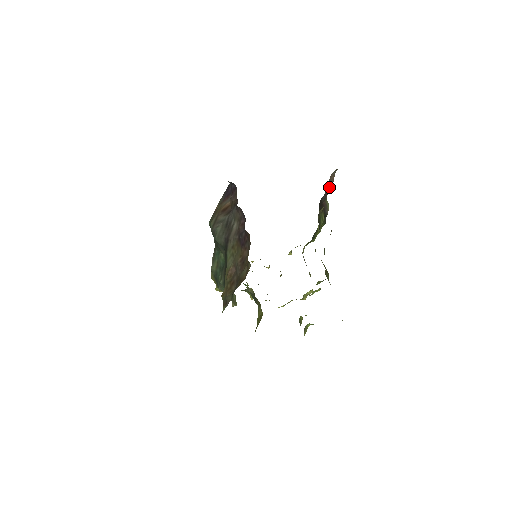
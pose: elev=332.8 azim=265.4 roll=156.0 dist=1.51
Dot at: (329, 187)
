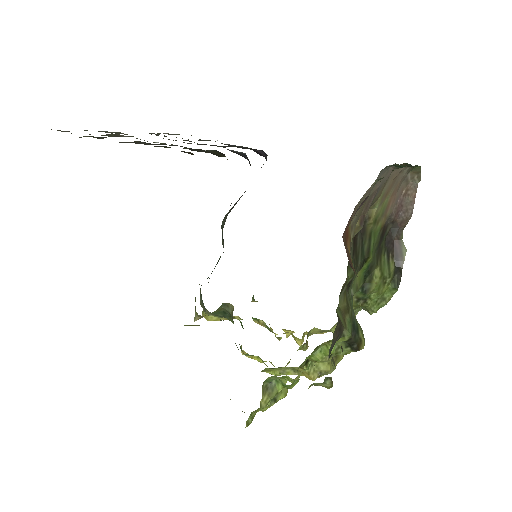
Dot at: (405, 210)
